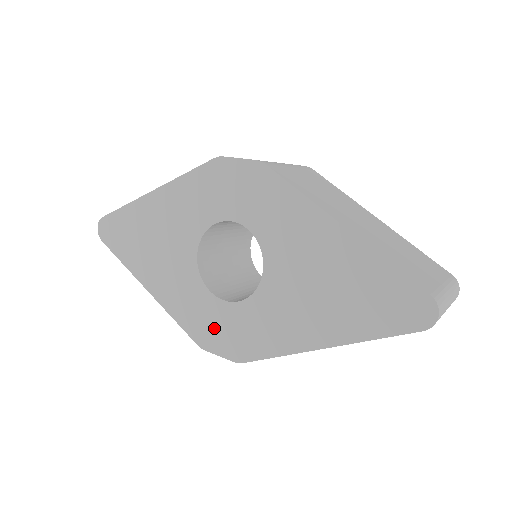
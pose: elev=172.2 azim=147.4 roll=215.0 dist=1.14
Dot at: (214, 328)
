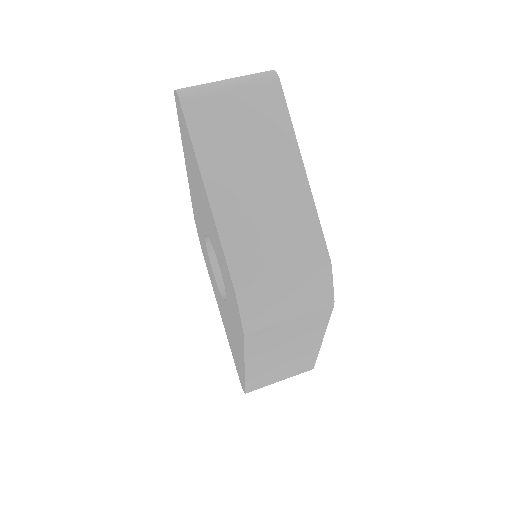
Dot at: (201, 237)
